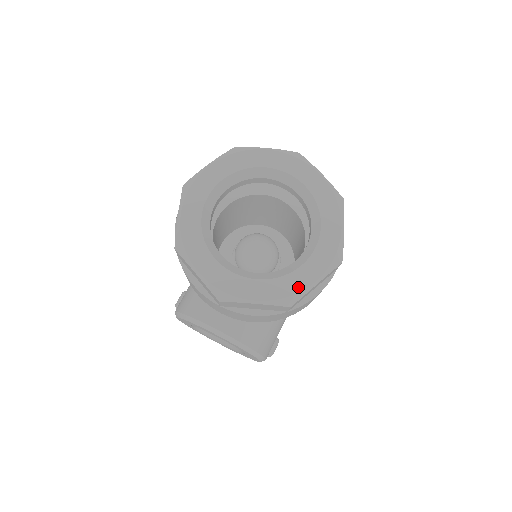
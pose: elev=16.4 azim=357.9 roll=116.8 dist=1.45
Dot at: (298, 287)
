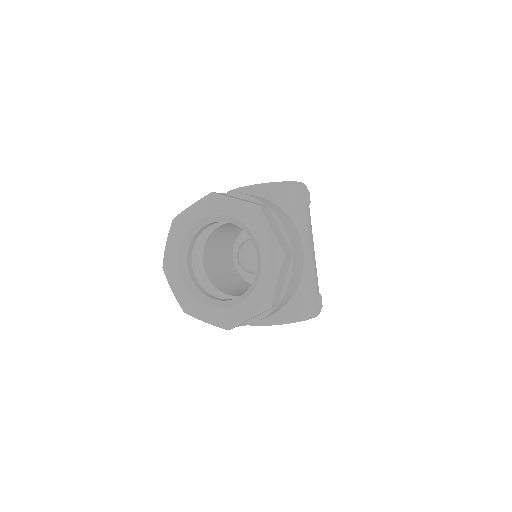
Dot at: (266, 292)
